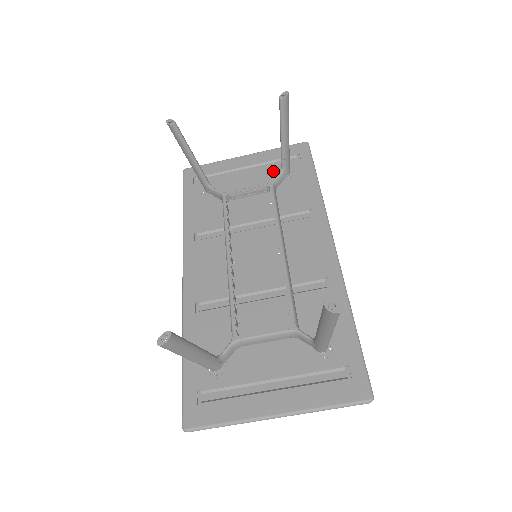
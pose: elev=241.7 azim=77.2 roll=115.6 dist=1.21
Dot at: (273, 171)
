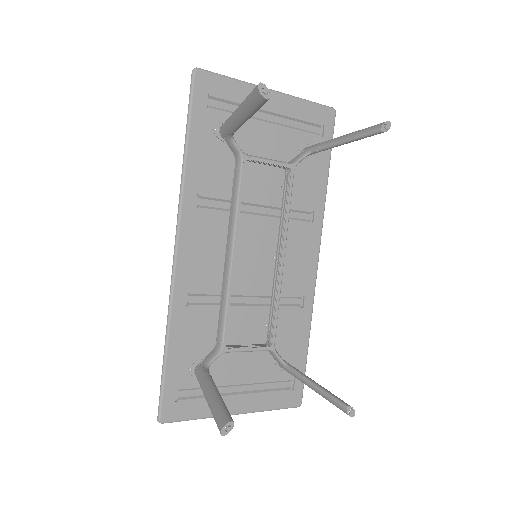
Dot at: (295, 138)
